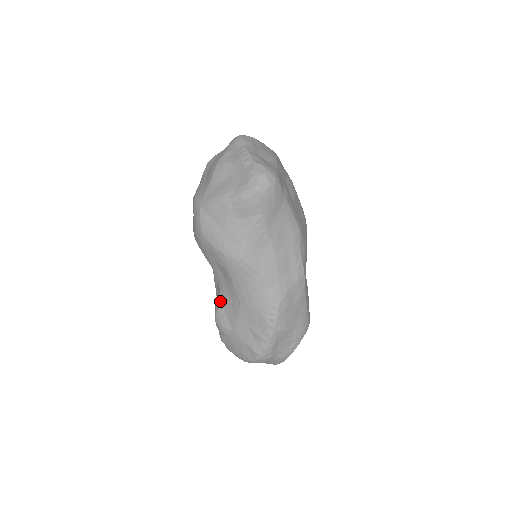
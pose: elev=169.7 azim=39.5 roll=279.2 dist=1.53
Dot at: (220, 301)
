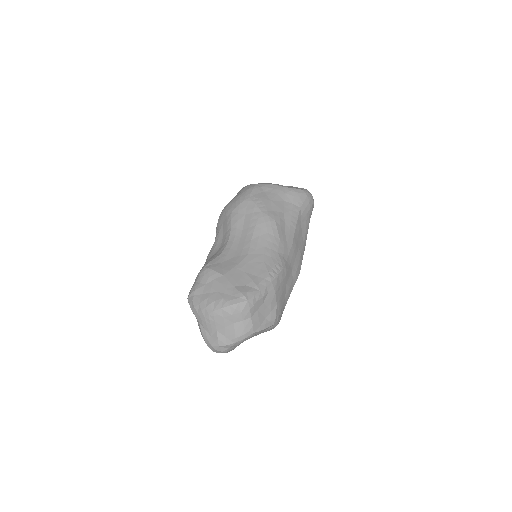
Dot at: (220, 255)
